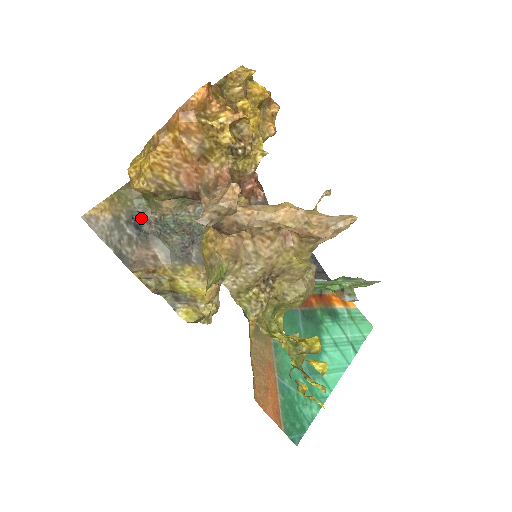
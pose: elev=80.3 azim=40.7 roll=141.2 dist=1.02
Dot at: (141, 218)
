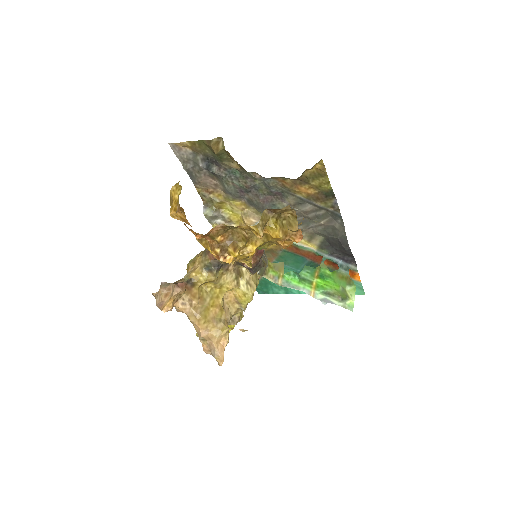
Dot at: (214, 161)
